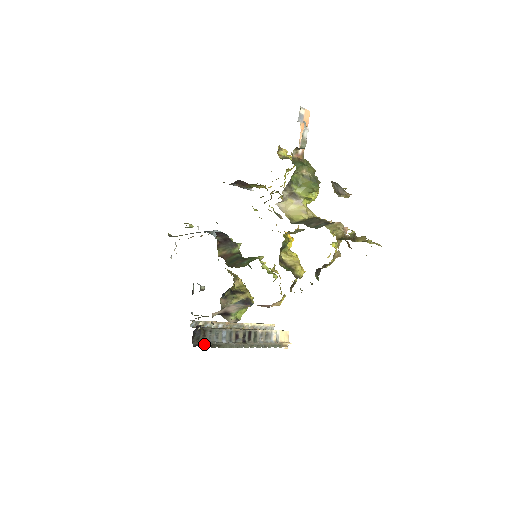
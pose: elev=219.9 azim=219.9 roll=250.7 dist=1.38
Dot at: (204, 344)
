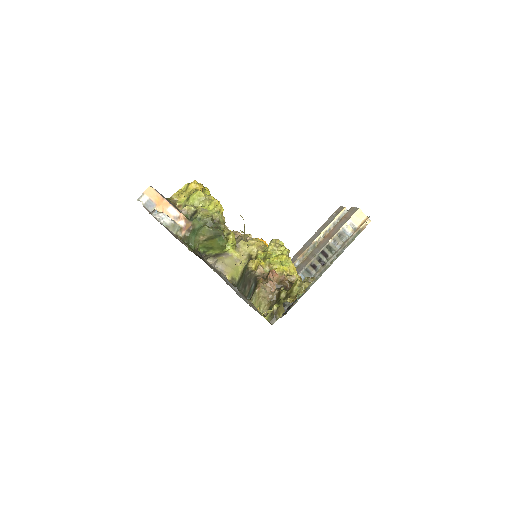
Dot at: (292, 303)
